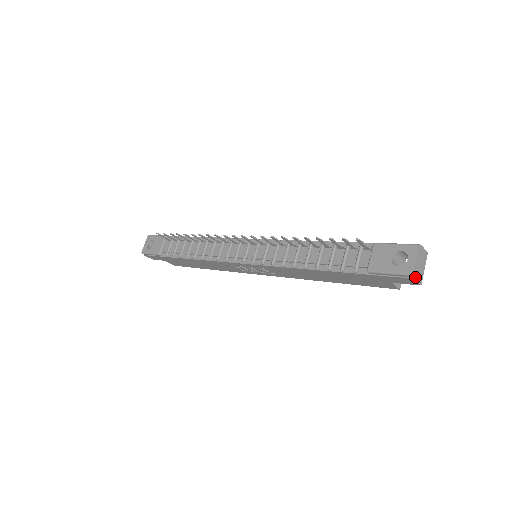
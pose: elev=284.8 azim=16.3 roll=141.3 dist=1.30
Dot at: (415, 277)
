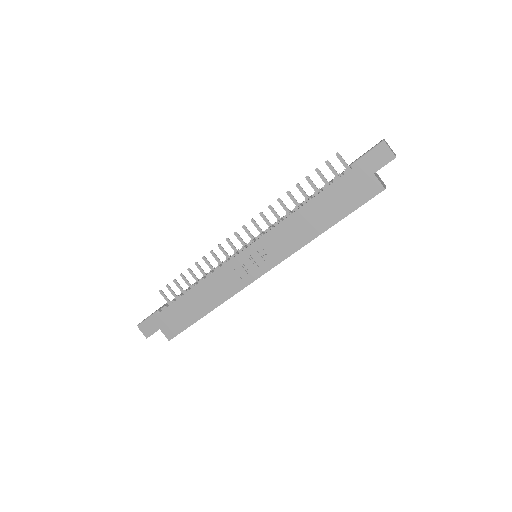
Dot at: (387, 145)
